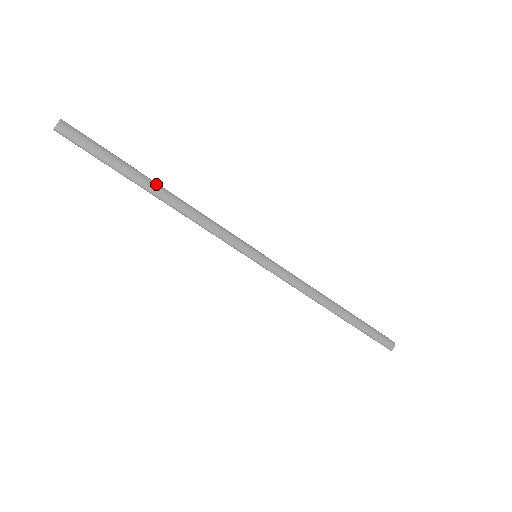
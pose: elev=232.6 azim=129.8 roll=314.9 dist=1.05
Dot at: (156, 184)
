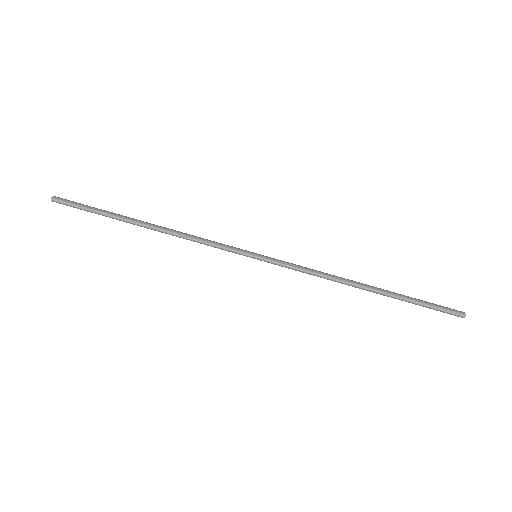
Dot at: (142, 221)
